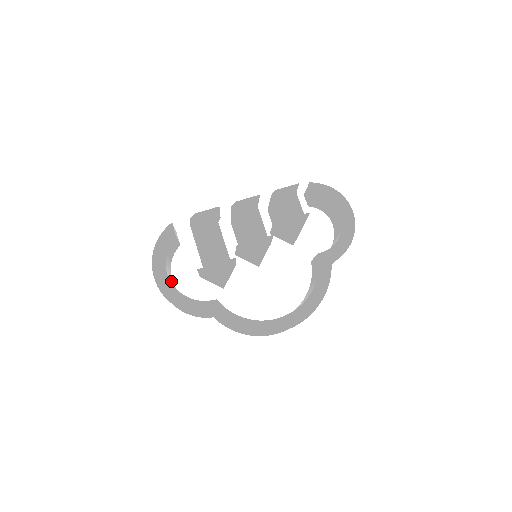
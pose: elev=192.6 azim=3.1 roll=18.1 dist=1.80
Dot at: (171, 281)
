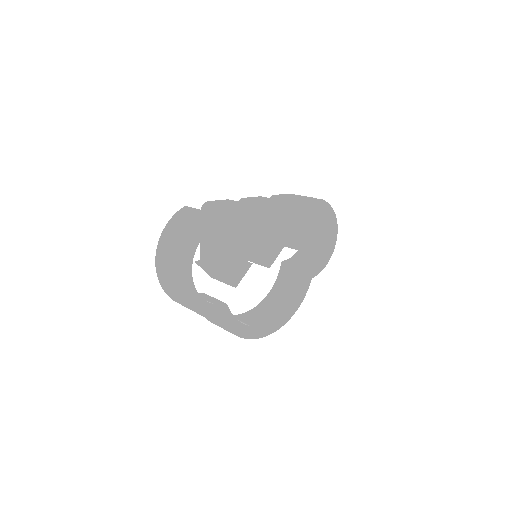
Dot at: occluded
